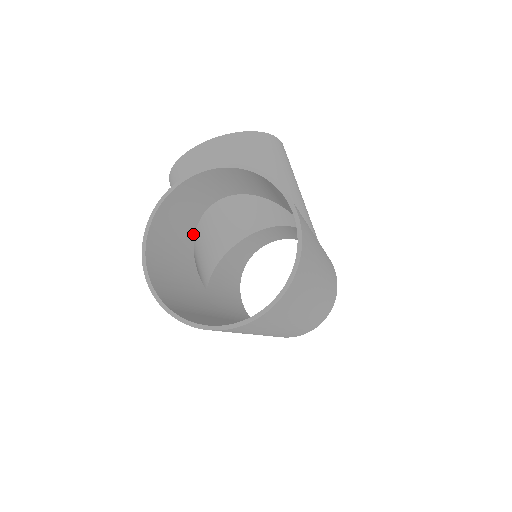
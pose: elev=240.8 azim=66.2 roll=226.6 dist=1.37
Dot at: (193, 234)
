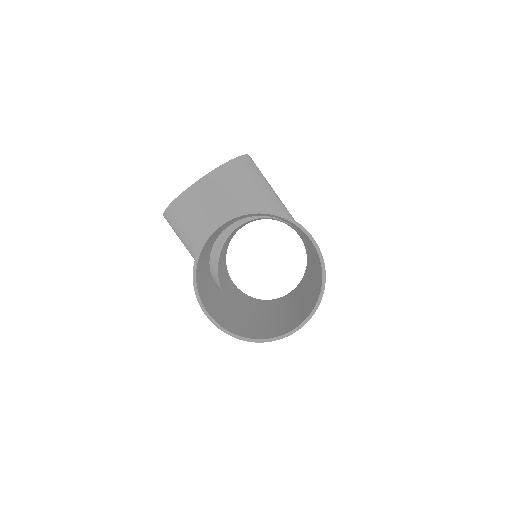
Dot at: (209, 259)
